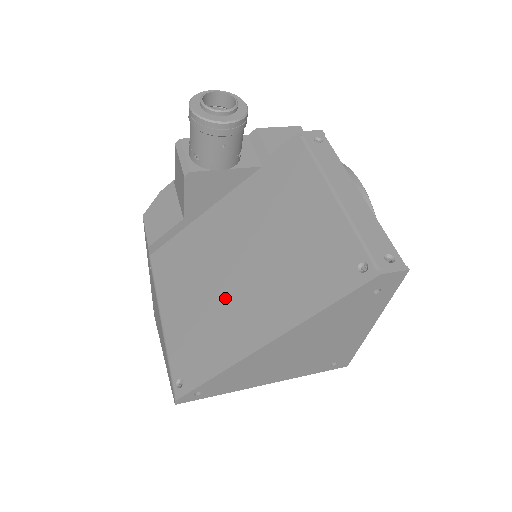
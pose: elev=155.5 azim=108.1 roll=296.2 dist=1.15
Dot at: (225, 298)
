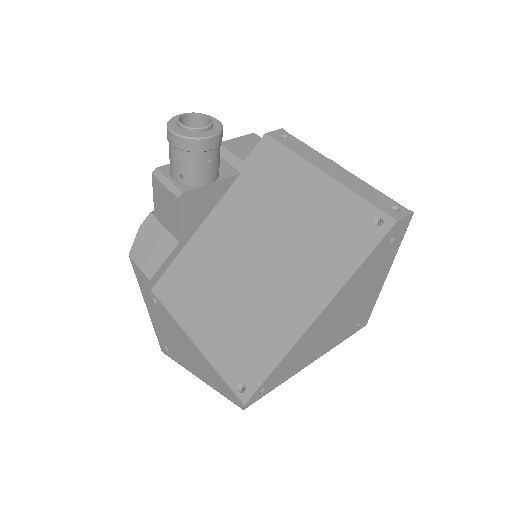
Dot at: (255, 295)
